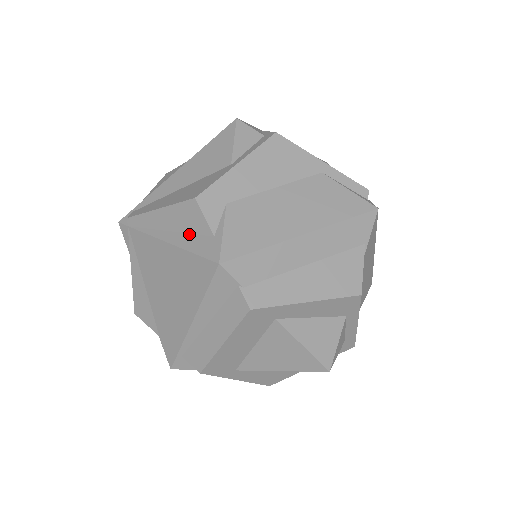
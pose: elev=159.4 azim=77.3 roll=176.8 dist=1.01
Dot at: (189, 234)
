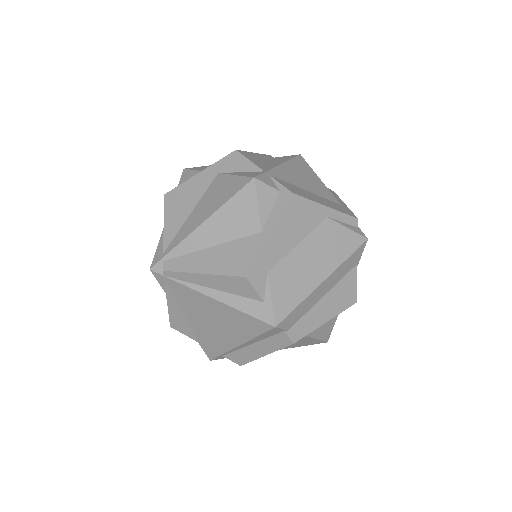
Dot at: (238, 296)
